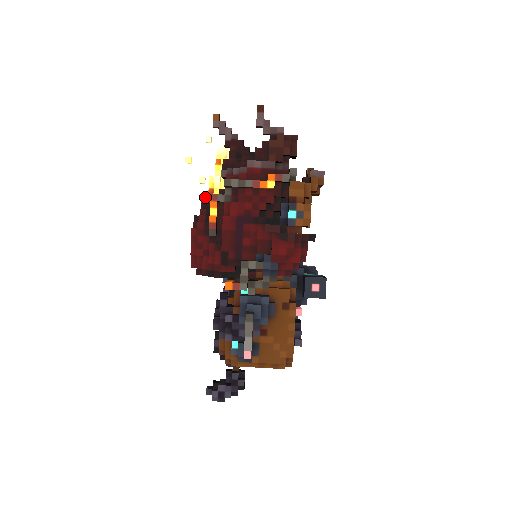
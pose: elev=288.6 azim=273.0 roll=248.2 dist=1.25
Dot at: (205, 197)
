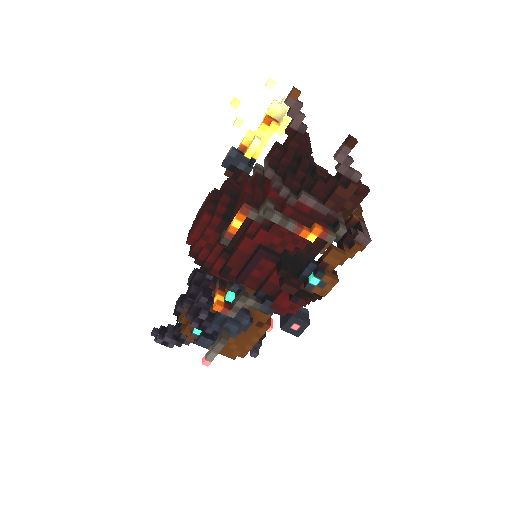
Dot at: (233, 154)
